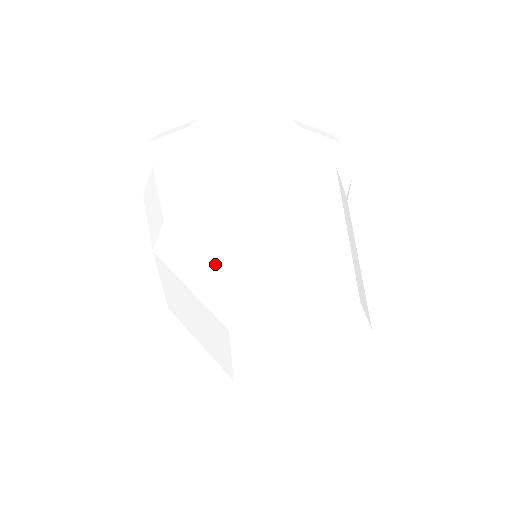
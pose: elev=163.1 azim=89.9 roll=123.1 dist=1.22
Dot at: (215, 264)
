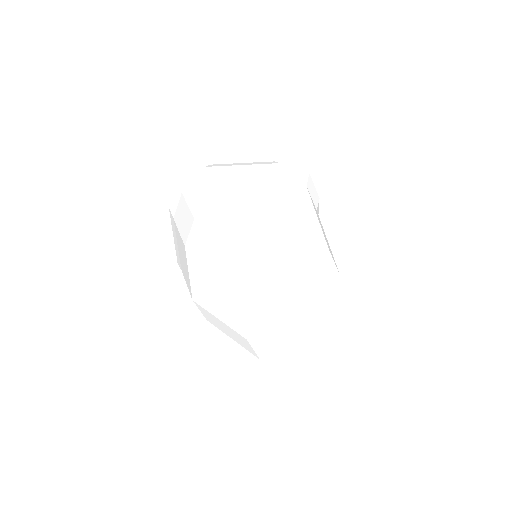
Dot at: (232, 237)
